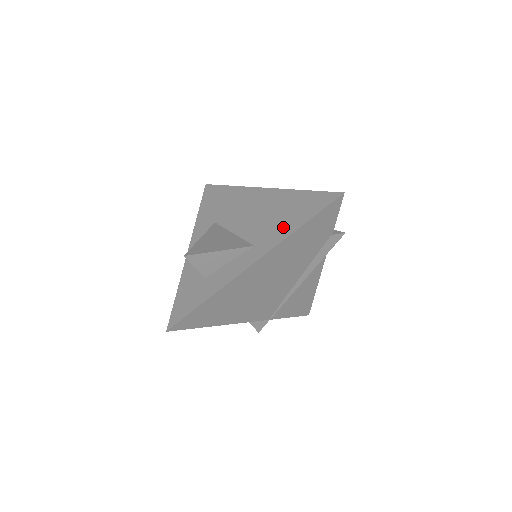
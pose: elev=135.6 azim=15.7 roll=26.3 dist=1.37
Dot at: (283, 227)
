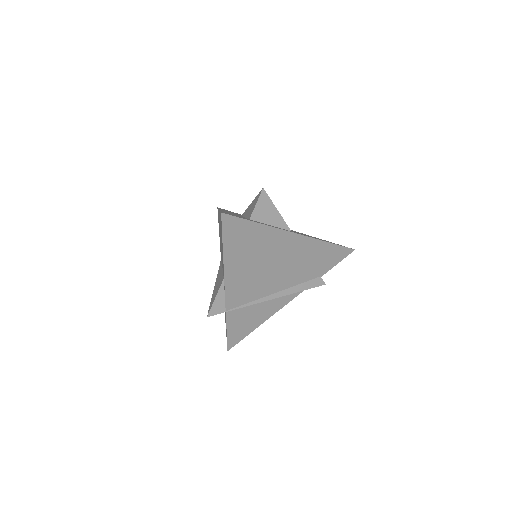
Dot at: occluded
